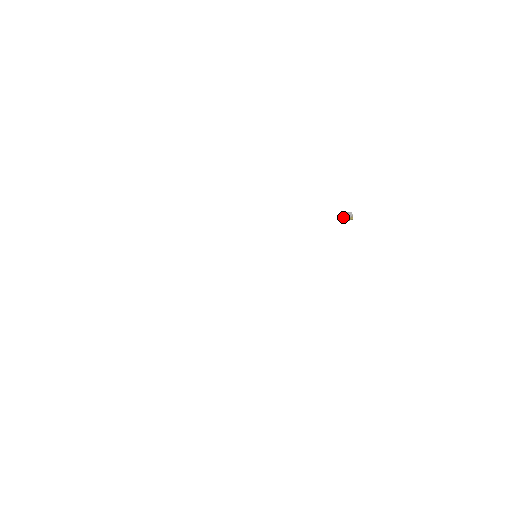
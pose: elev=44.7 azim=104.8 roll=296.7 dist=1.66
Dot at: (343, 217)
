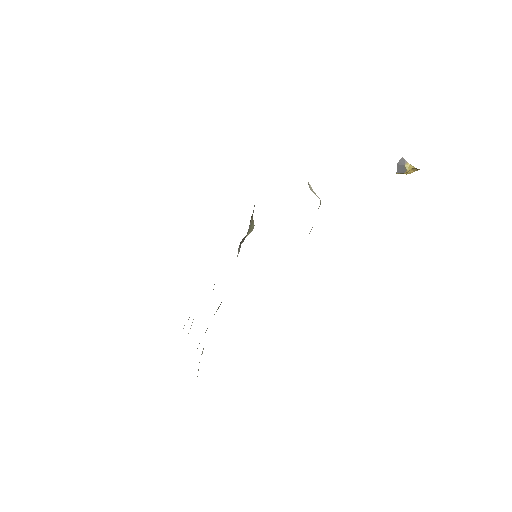
Dot at: (399, 173)
